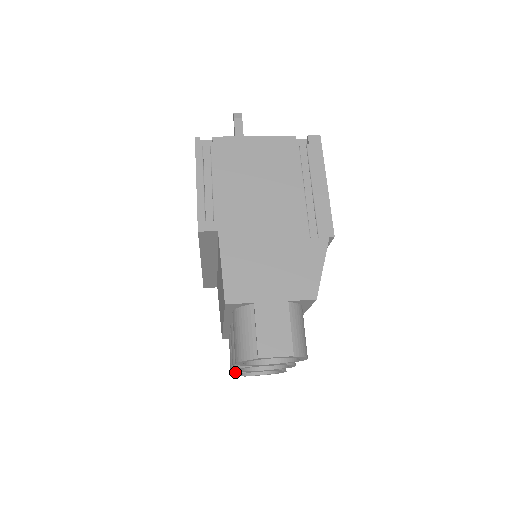
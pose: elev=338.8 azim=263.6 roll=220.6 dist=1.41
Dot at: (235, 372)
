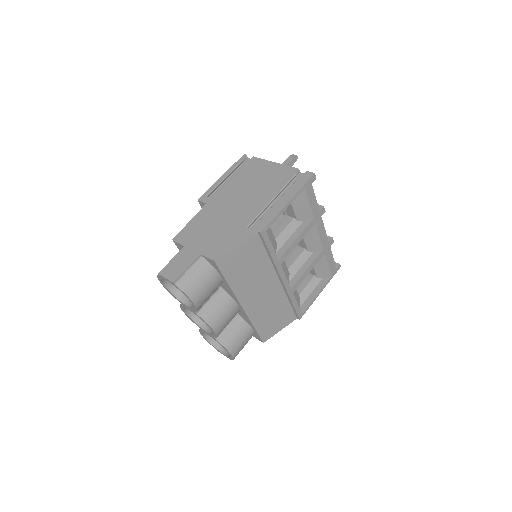
Dot at: occluded
